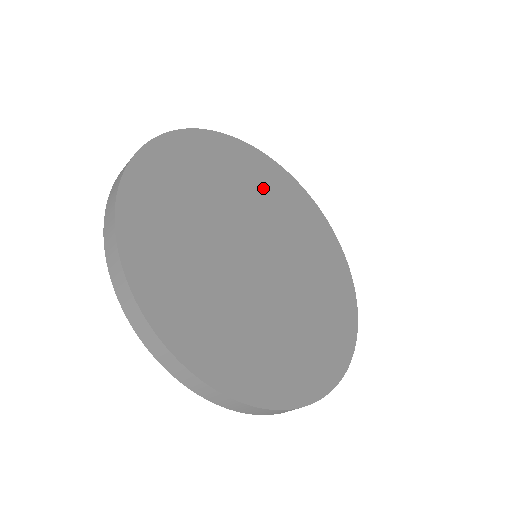
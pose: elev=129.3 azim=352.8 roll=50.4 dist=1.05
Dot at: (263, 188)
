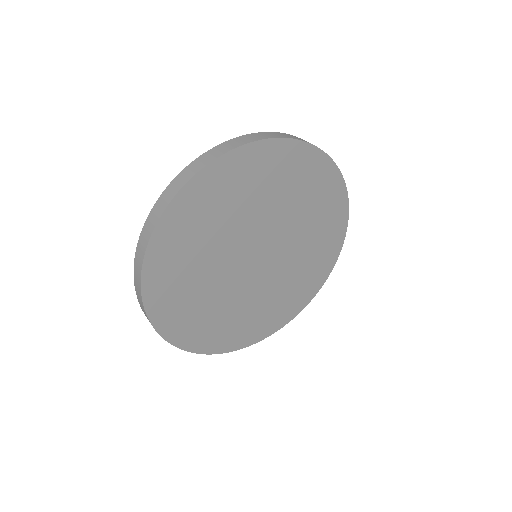
Dot at: (301, 195)
